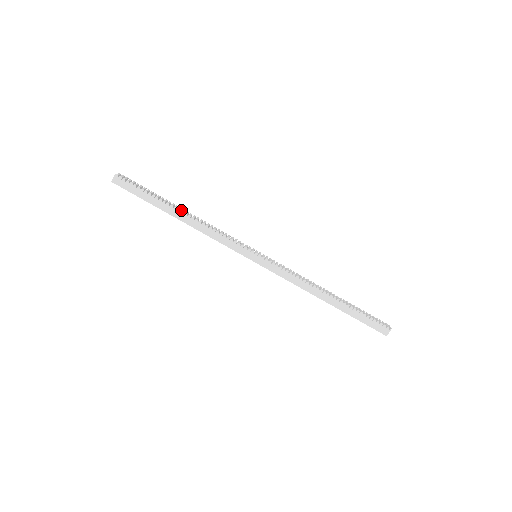
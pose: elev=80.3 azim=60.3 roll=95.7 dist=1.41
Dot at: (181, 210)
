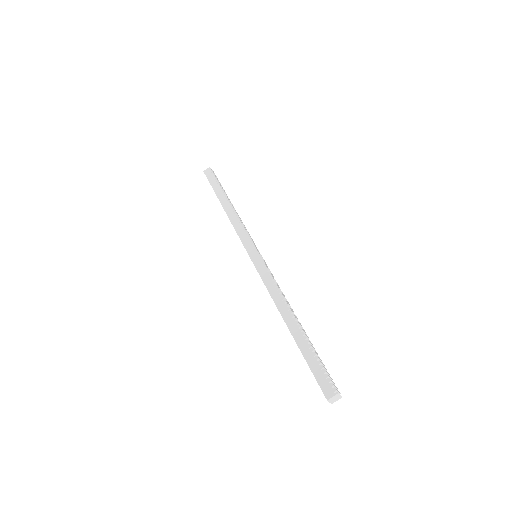
Dot at: occluded
